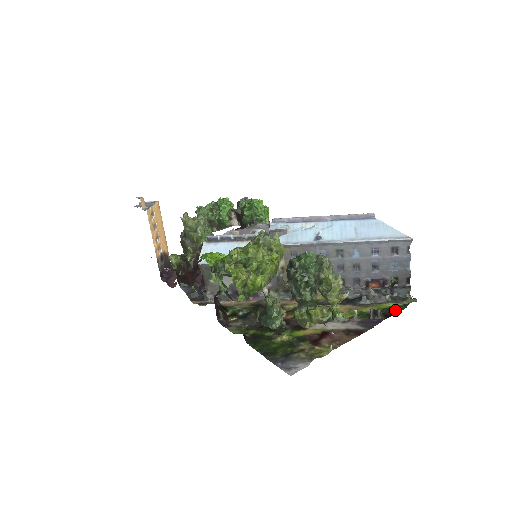
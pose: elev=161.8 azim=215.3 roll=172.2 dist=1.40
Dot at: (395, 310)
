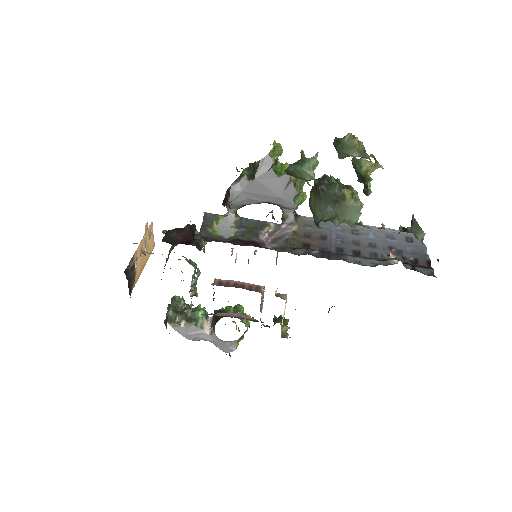
Dot at: occluded
